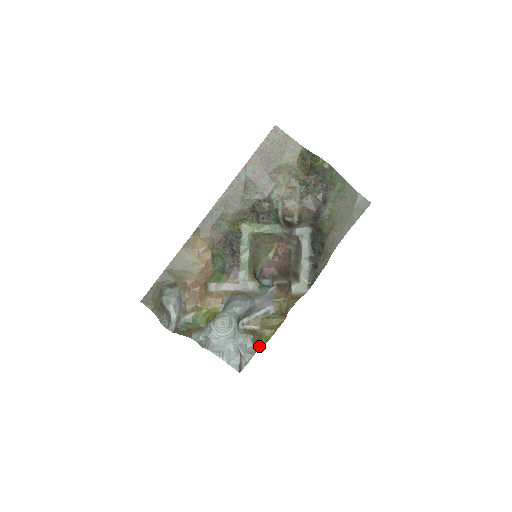
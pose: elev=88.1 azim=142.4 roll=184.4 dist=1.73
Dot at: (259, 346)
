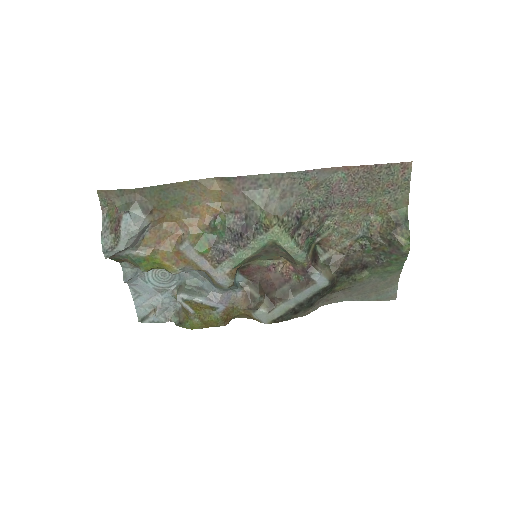
Dot at: (179, 322)
